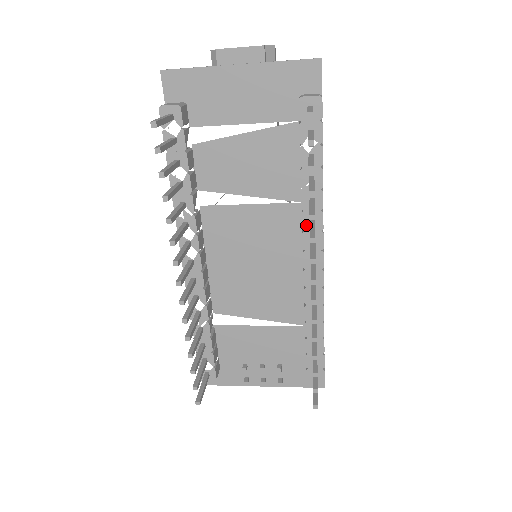
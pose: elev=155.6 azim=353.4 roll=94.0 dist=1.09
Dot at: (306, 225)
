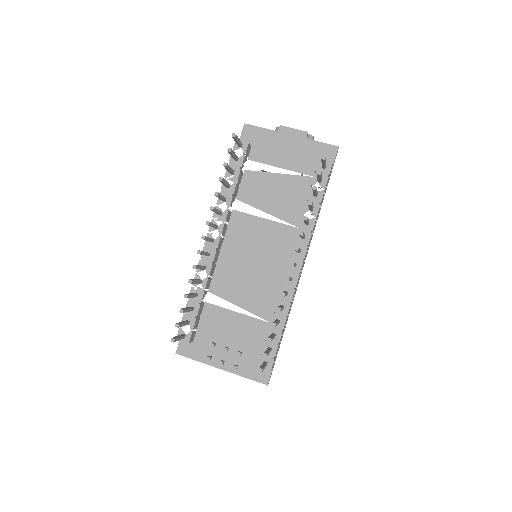
Dot at: (298, 238)
